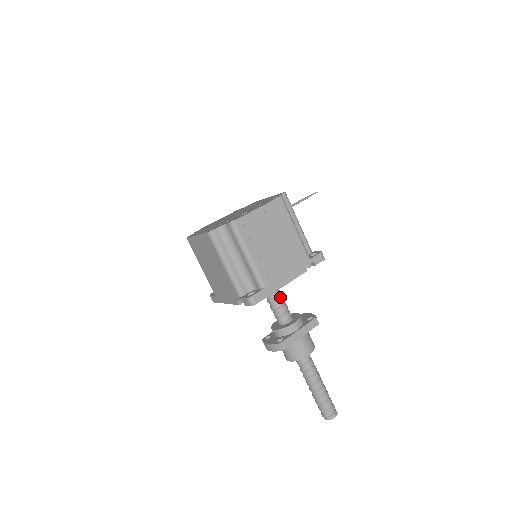
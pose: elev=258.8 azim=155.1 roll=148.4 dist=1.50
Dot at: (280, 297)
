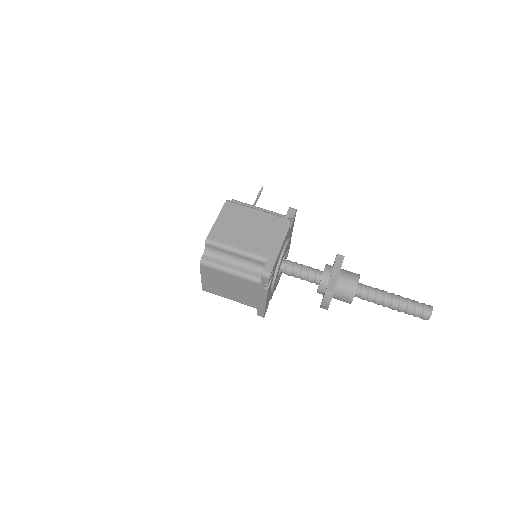
Dot at: (298, 265)
